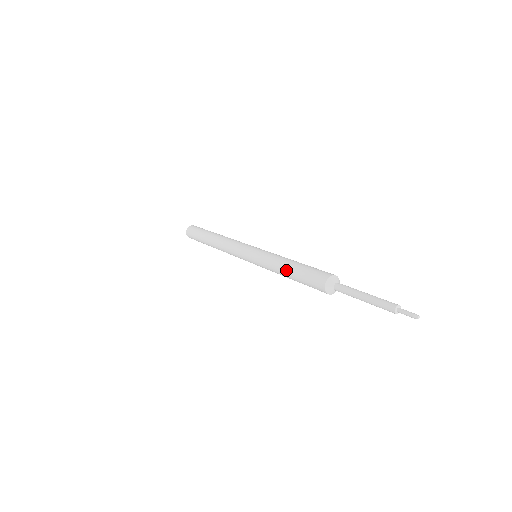
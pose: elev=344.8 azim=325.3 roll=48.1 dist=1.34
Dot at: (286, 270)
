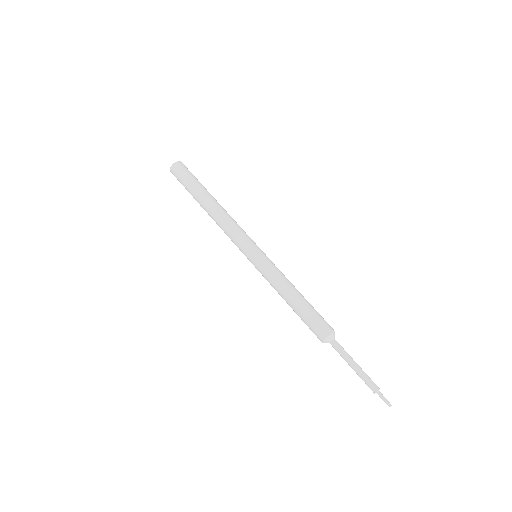
Dot at: (288, 304)
